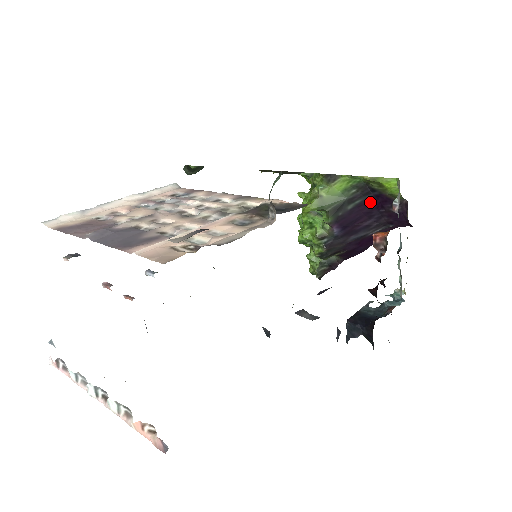
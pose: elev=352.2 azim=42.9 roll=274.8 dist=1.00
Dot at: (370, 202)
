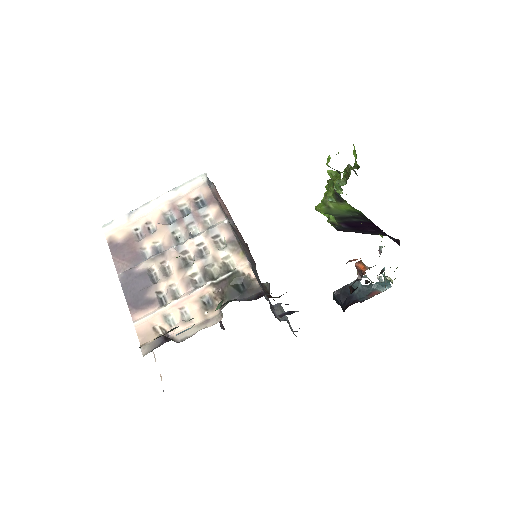
Dot at: (372, 224)
